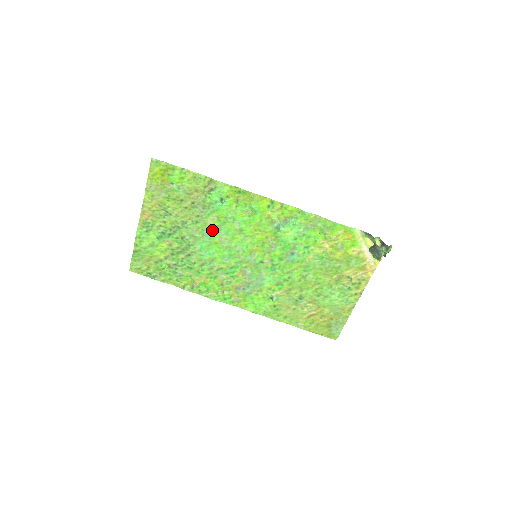
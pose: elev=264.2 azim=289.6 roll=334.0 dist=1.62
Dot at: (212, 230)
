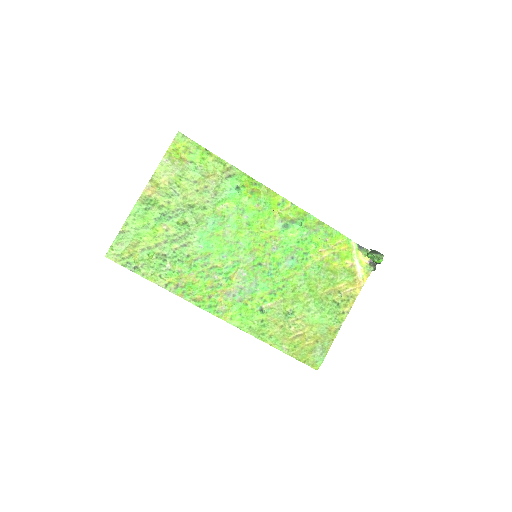
Dot at: (218, 219)
